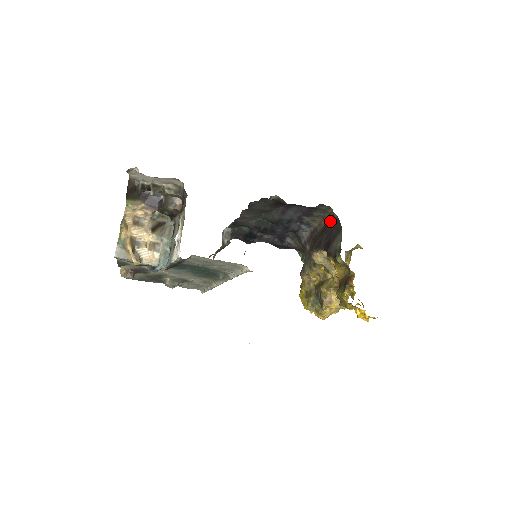
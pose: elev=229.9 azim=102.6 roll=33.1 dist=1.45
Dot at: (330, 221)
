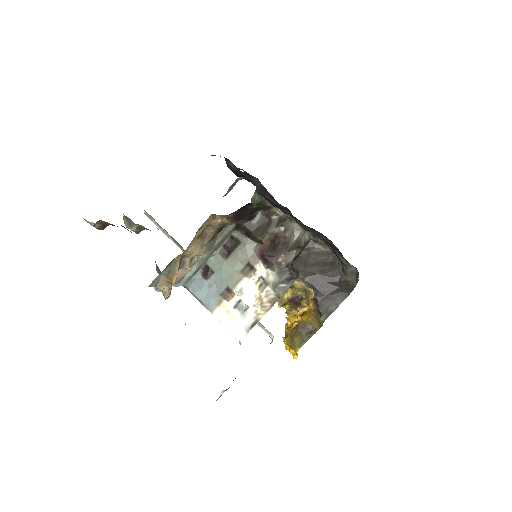
Dot at: (344, 278)
